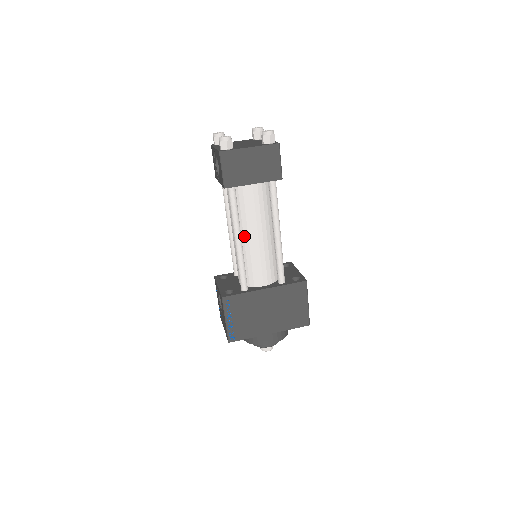
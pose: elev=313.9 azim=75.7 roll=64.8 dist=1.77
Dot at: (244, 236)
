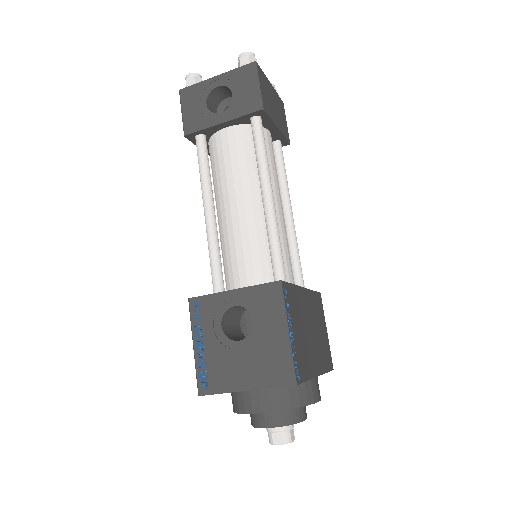
Dot at: occluded
